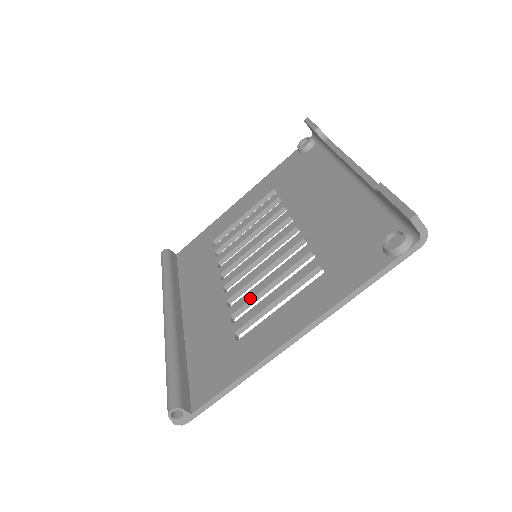
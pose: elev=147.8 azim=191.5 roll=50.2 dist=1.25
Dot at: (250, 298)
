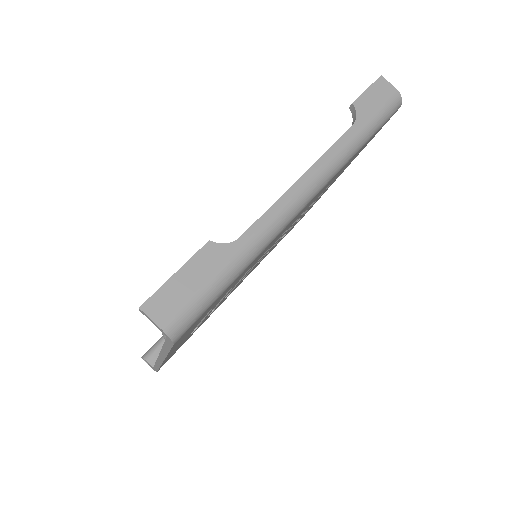
Dot at: occluded
